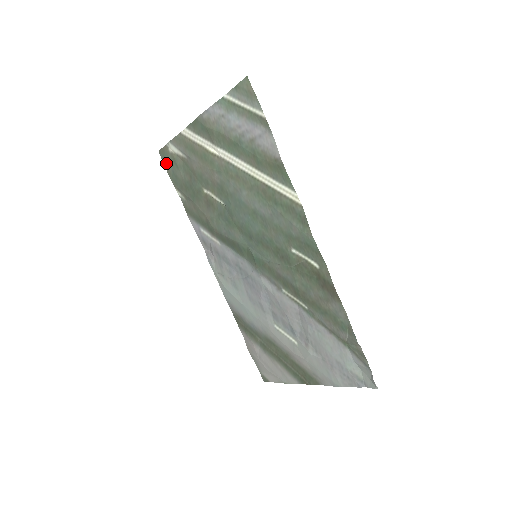
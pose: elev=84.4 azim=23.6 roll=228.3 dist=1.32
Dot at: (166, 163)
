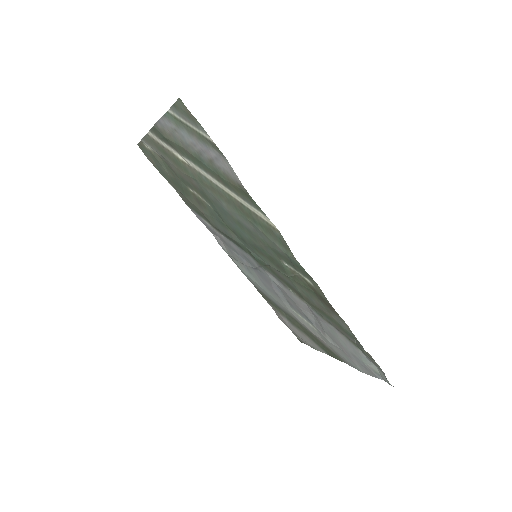
Dot at: (148, 157)
